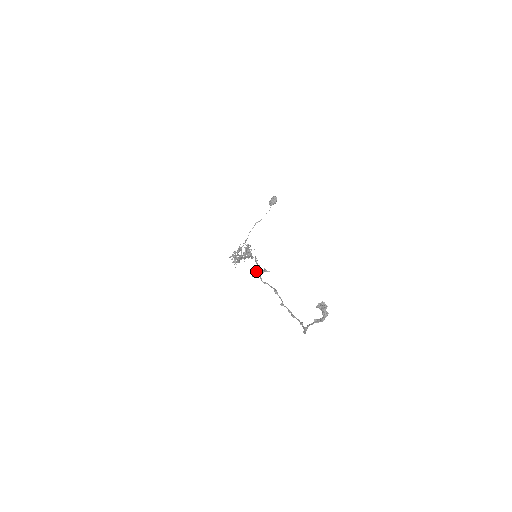
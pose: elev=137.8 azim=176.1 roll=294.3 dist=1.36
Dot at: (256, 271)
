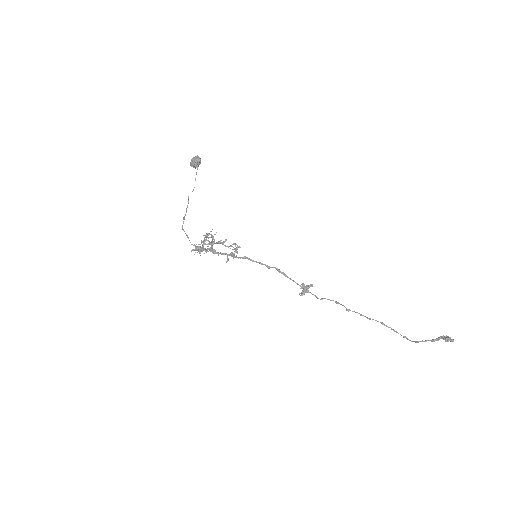
Dot at: (305, 291)
